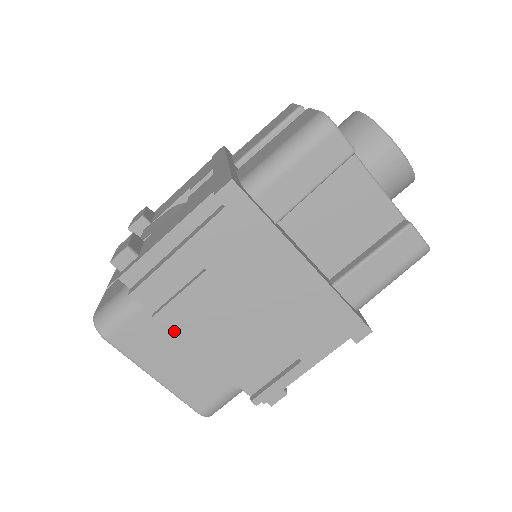
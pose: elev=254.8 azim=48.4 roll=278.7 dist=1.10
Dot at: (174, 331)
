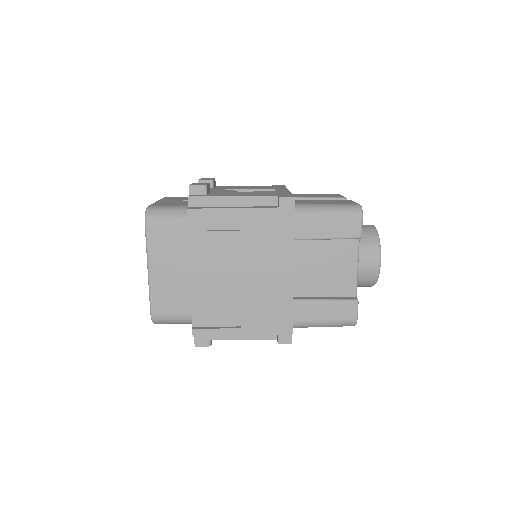
Dot at: (191, 249)
